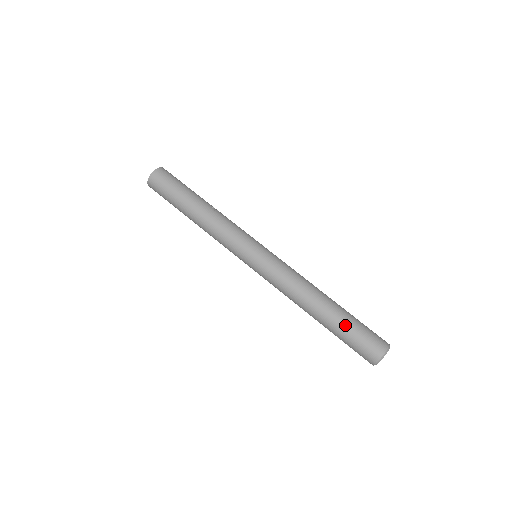
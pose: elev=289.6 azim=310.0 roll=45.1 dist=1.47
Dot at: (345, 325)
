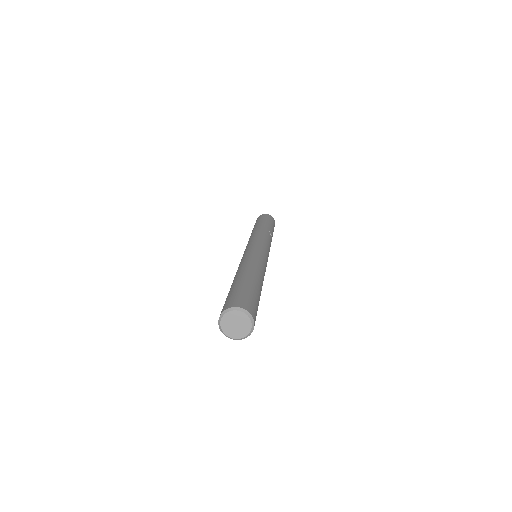
Dot at: (244, 284)
